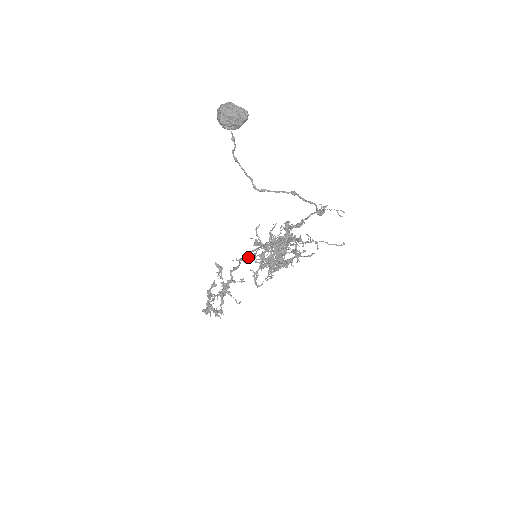
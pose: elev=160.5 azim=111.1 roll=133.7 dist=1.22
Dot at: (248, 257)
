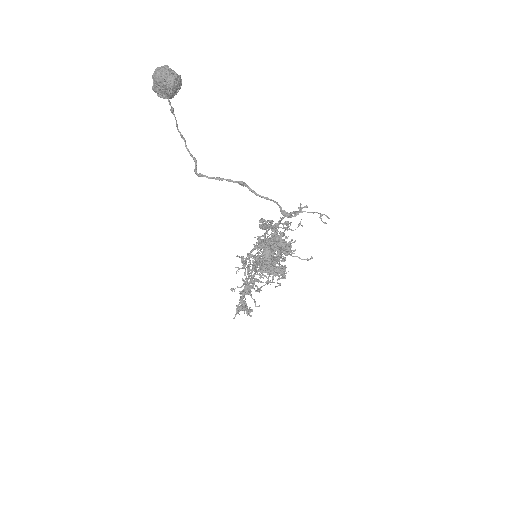
Dot at: occluded
